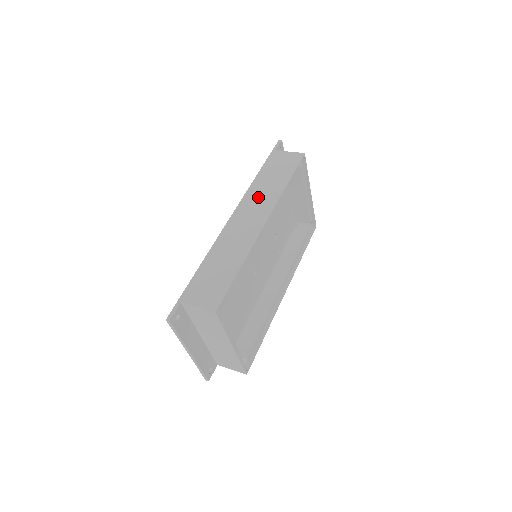
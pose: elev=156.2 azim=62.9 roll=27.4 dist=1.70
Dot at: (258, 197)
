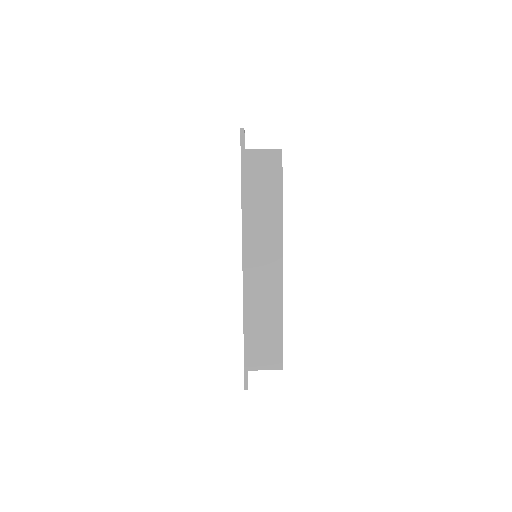
Dot at: (259, 231)
